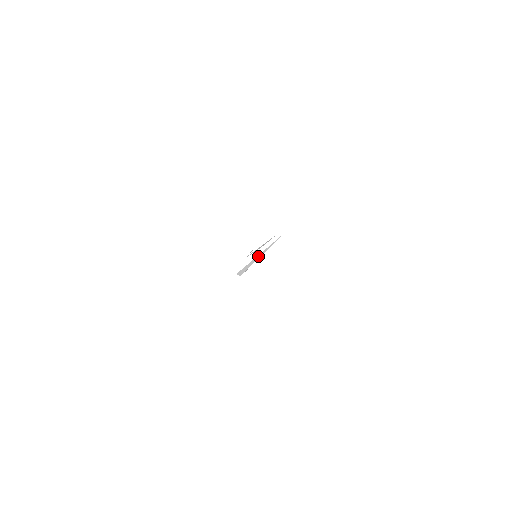
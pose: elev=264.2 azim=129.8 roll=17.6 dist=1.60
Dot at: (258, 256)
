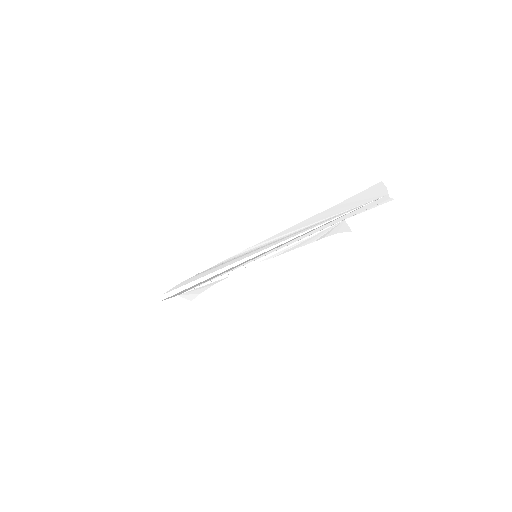
Dot at: (272, 247)
